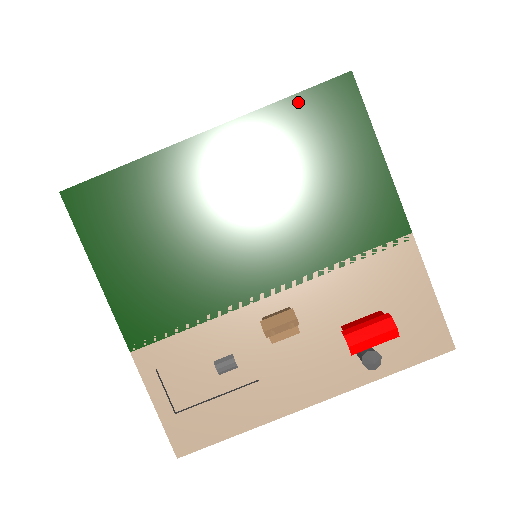
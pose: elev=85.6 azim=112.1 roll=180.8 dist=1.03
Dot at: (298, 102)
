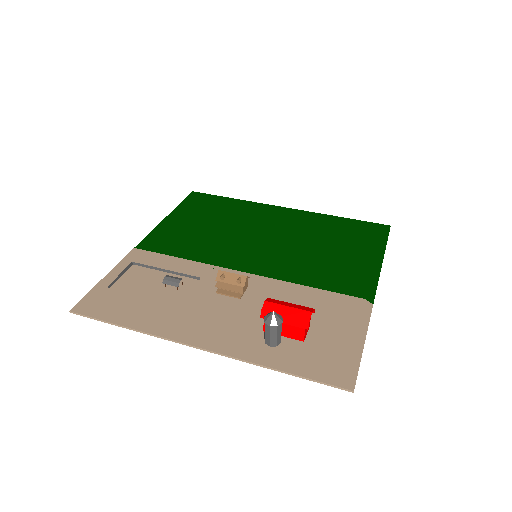
Dot at: (348, 221)
